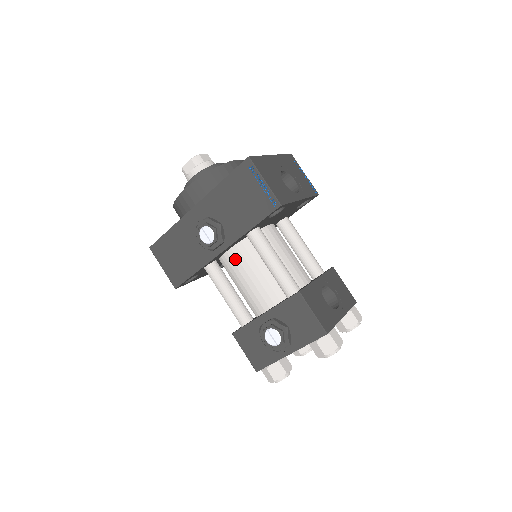
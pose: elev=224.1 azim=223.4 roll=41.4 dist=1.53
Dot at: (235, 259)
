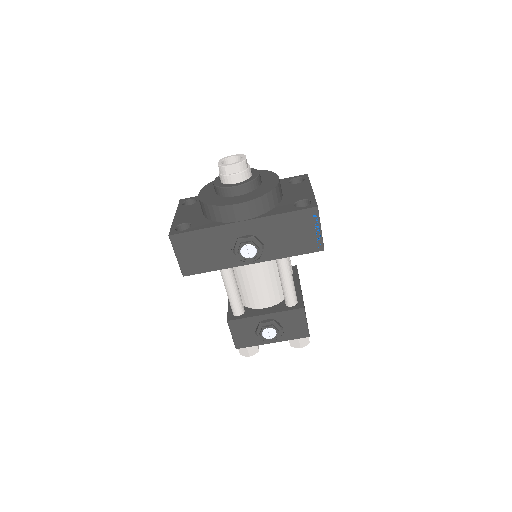
Dot at: (254, 267)
